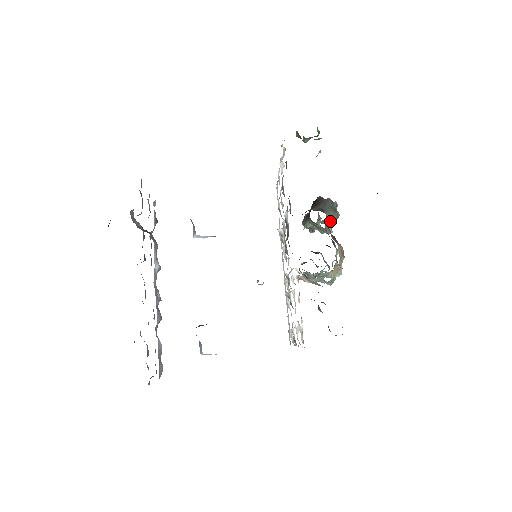
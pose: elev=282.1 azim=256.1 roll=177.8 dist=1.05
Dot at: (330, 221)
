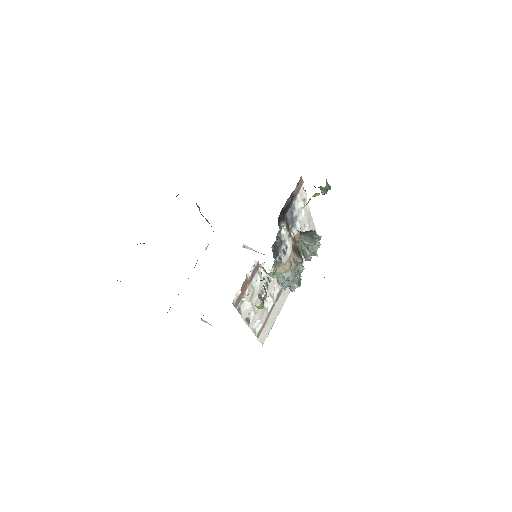
Dot at: (304, 243)
